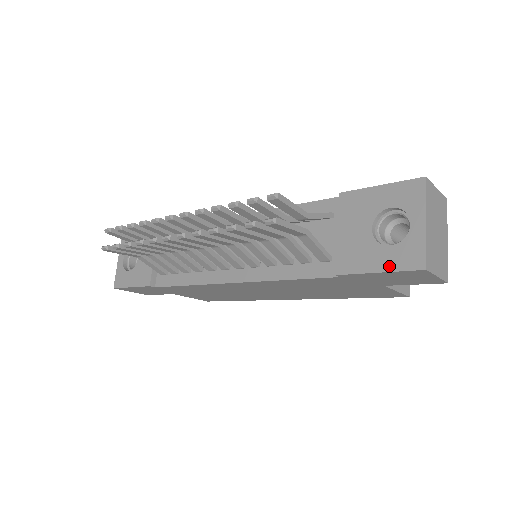
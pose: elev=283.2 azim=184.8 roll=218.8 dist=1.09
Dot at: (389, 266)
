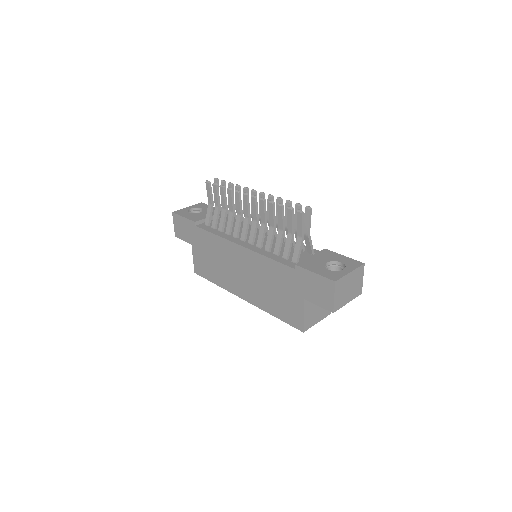
Dot at: (321, 273)
